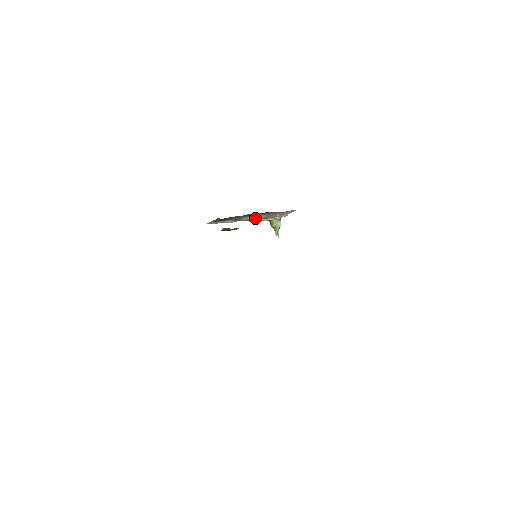
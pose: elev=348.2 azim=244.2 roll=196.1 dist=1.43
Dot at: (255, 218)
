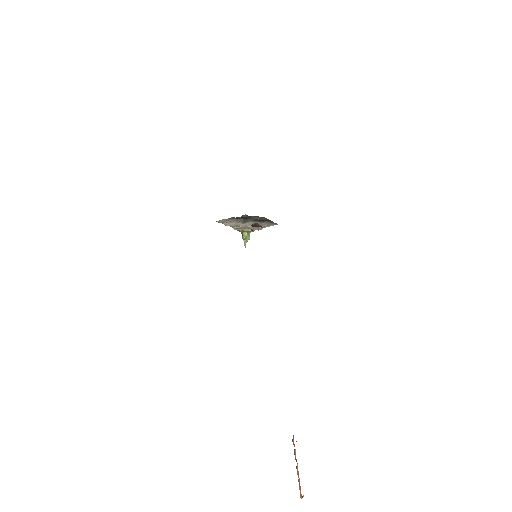
Dot at: (243, 226)
